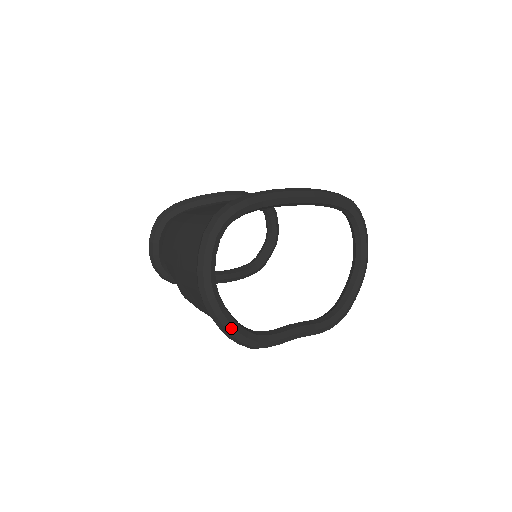
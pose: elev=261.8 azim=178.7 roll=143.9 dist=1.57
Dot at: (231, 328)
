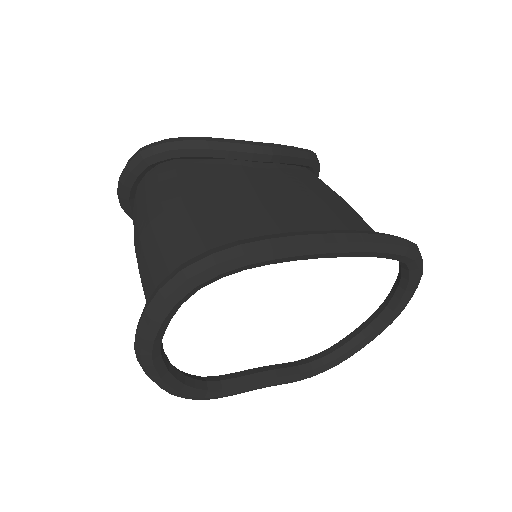
Dot at: (170, 389)
